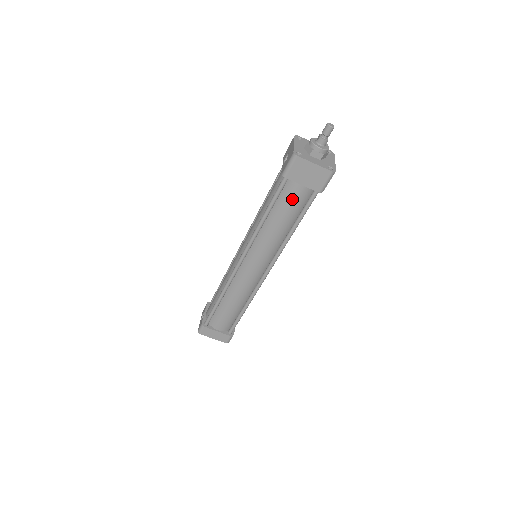
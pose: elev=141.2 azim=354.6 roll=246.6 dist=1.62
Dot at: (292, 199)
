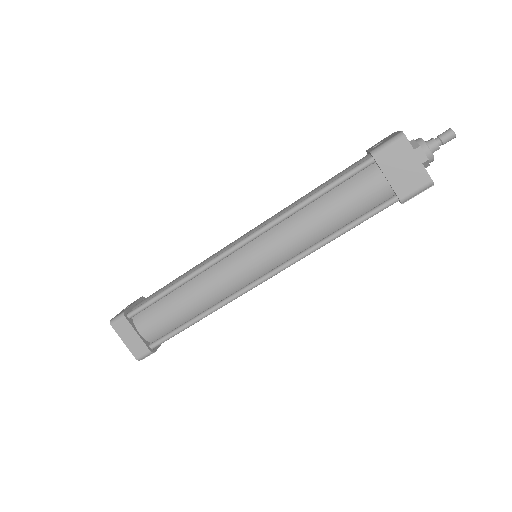
Dot at: (361, 192)
